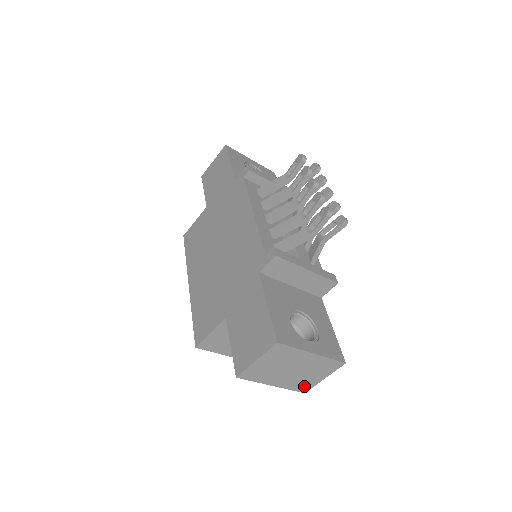
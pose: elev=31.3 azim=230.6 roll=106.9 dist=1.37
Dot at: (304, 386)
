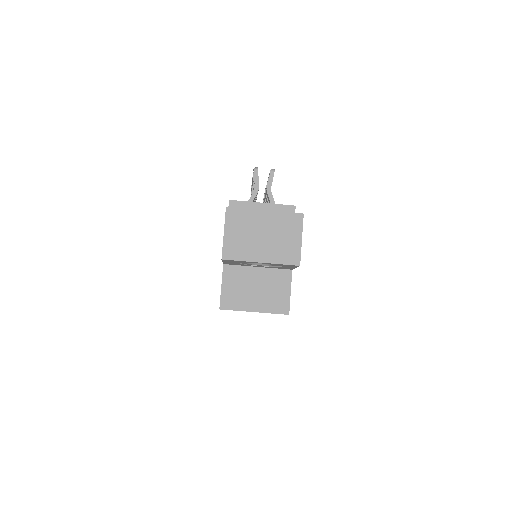
Dot at: (291, 256)
